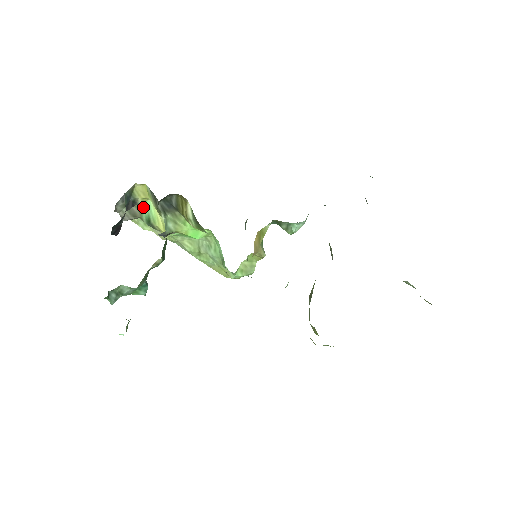
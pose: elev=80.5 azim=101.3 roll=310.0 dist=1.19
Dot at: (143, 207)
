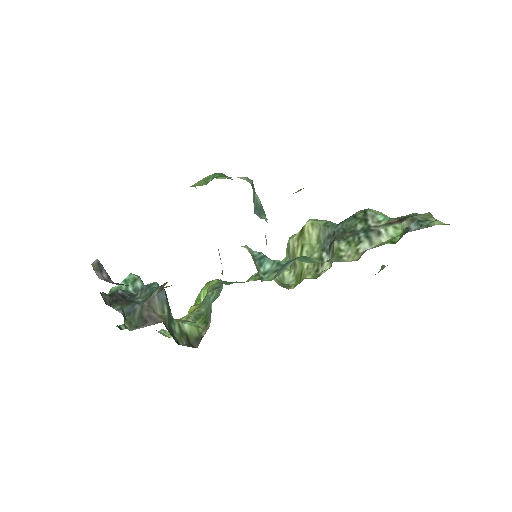
Dot at: occluded
